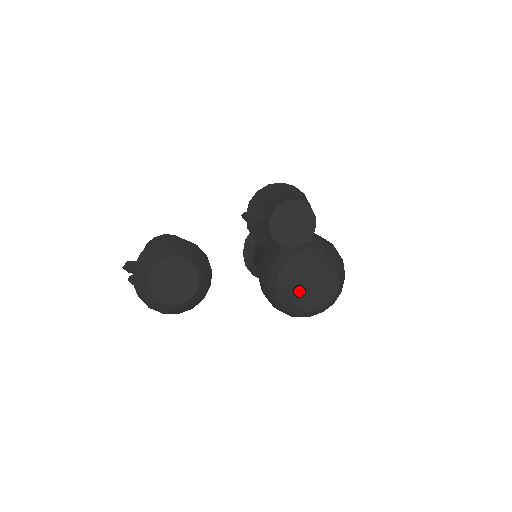
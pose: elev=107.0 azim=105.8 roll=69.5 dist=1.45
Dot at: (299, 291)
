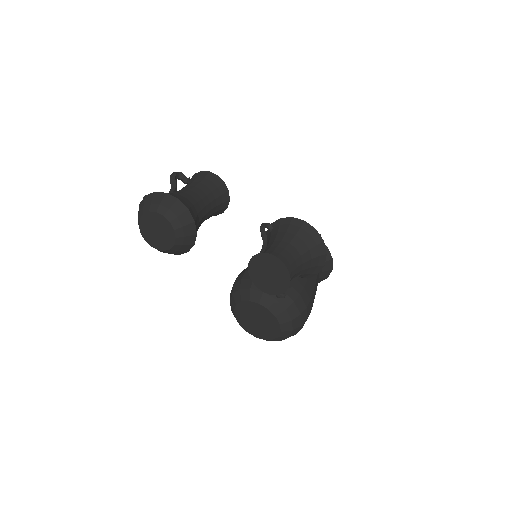
Dot at: (244, 313)
